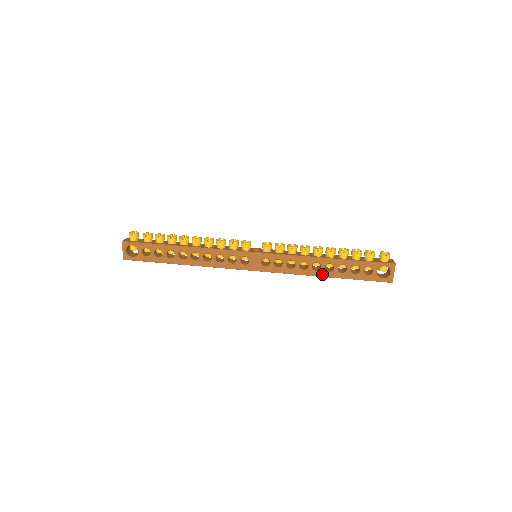
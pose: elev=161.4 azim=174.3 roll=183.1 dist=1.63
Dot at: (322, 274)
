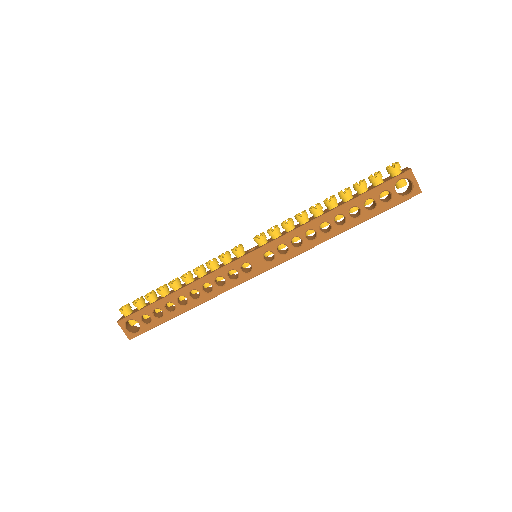
Dot at: (336, 232)
